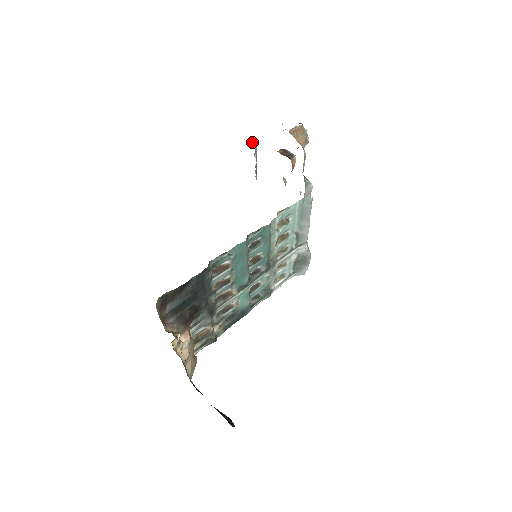
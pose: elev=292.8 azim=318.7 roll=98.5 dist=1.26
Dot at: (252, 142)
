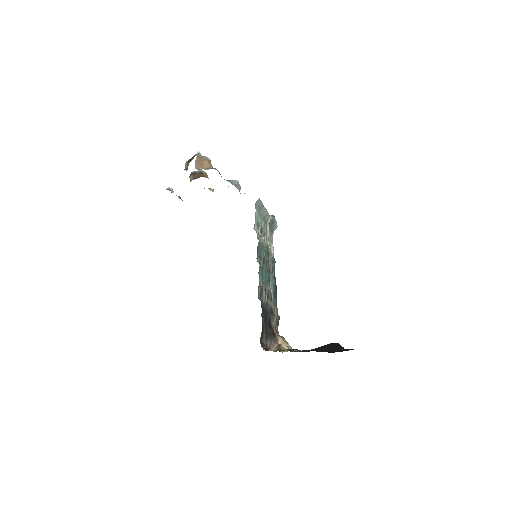
Dot at: occluded
